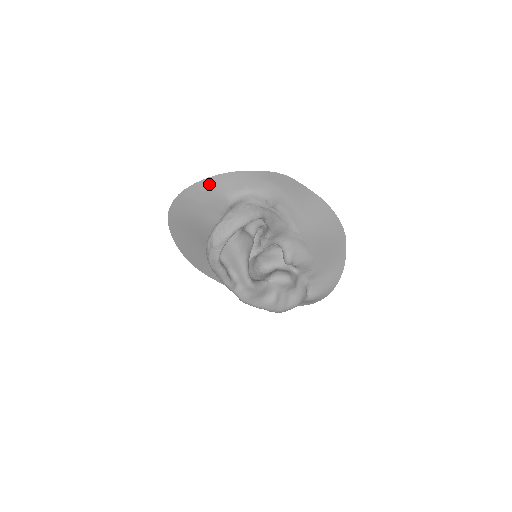
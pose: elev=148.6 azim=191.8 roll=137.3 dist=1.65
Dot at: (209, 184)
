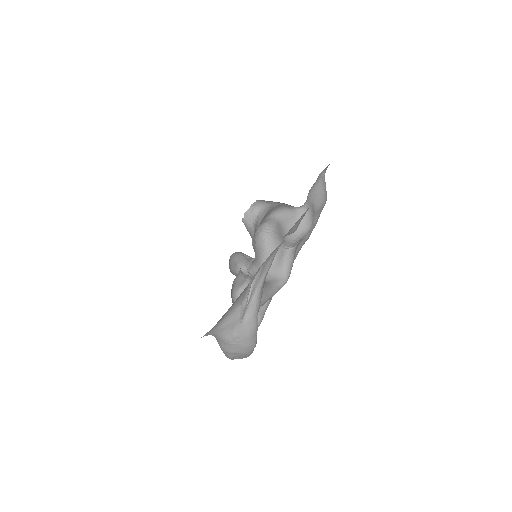
Dot at: occluded
